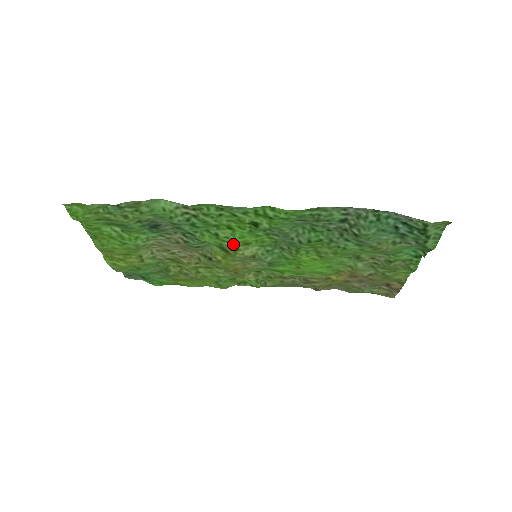
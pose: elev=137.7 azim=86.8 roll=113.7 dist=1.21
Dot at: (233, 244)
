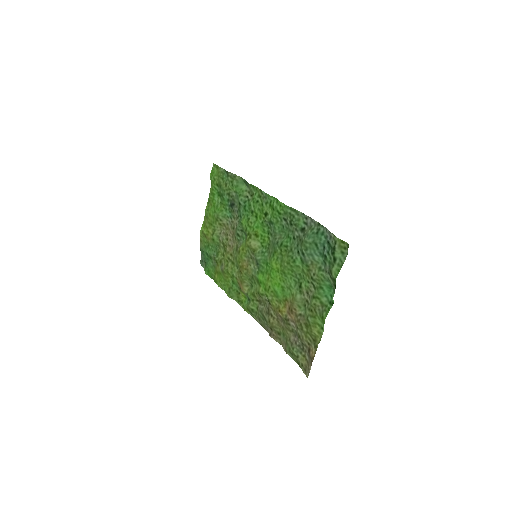
Dot at: (251, 231)
